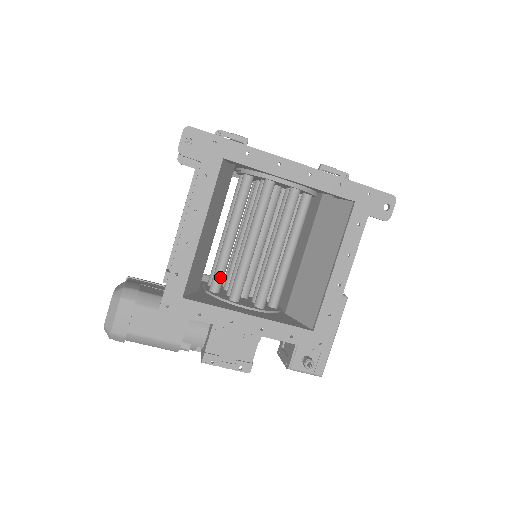
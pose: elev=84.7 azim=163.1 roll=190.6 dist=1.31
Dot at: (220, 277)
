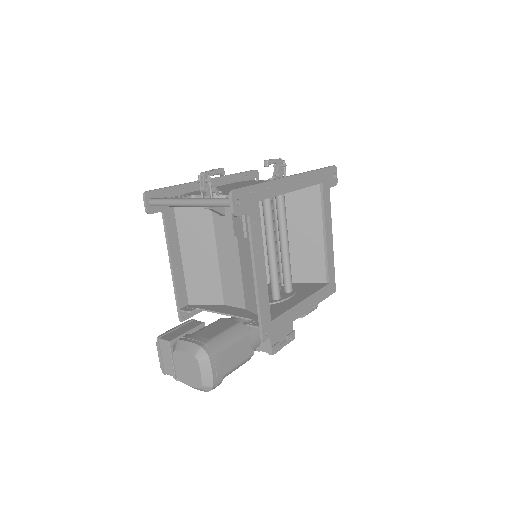
Dot at: occluded
